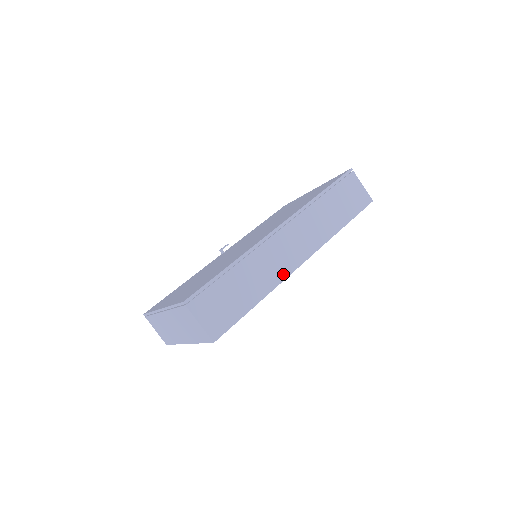
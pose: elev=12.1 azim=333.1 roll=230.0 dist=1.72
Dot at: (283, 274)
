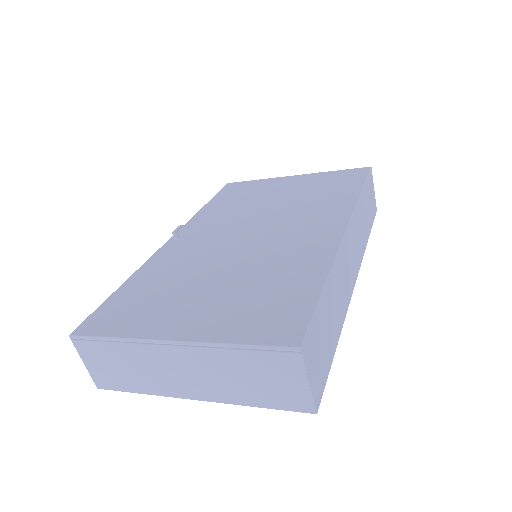
Dot at: (348, 298)
